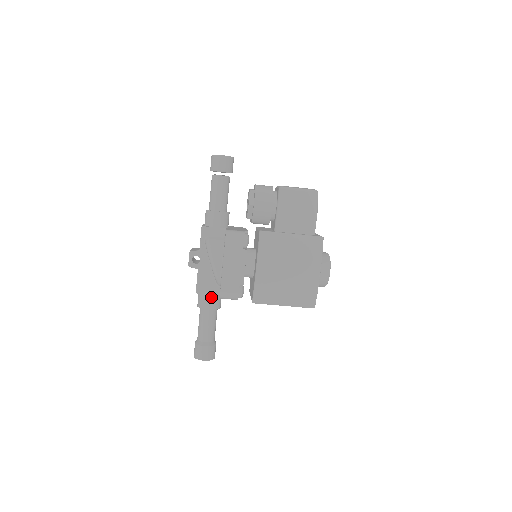
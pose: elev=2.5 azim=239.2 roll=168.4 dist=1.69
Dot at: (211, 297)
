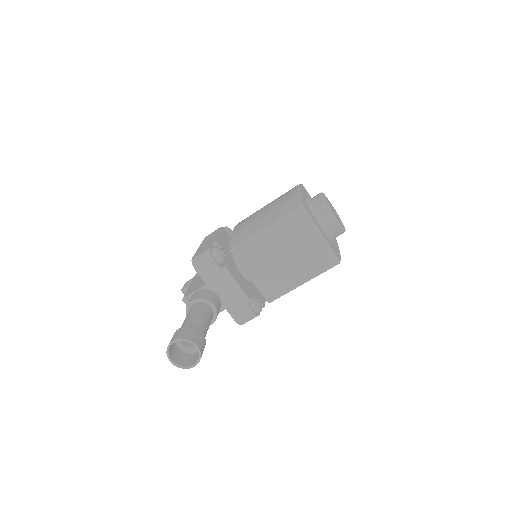
Dot at: (197, 292)
